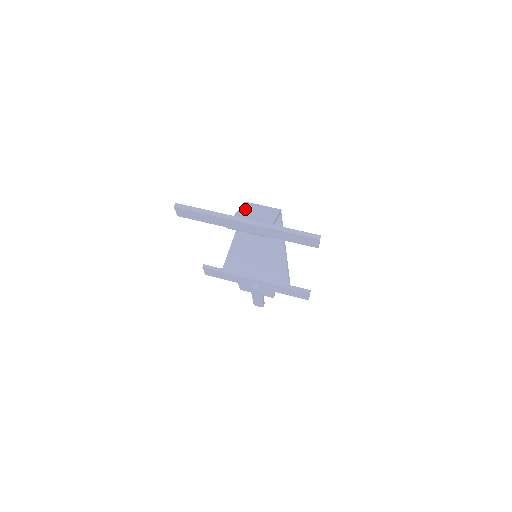
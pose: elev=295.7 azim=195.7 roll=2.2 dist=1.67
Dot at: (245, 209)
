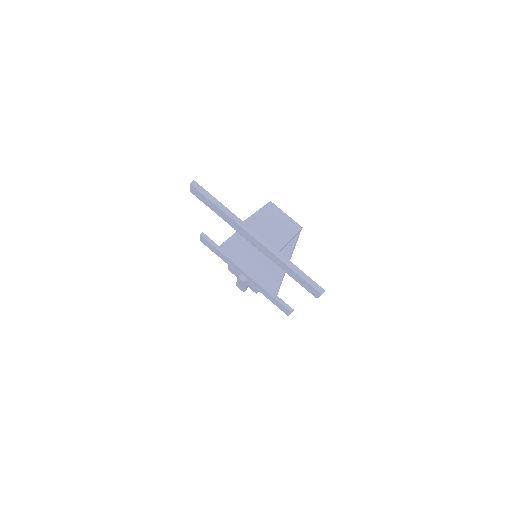
Dot at: (265, 212)
